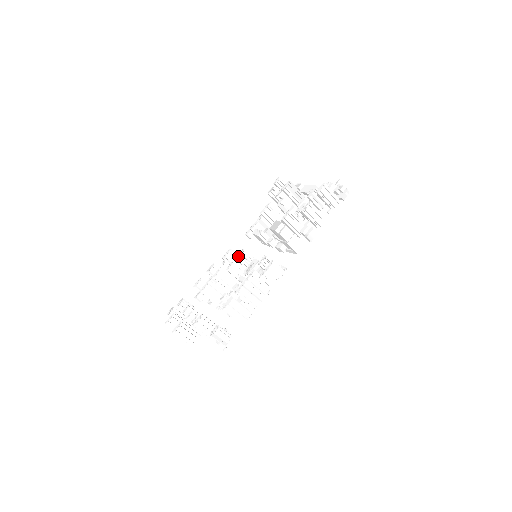
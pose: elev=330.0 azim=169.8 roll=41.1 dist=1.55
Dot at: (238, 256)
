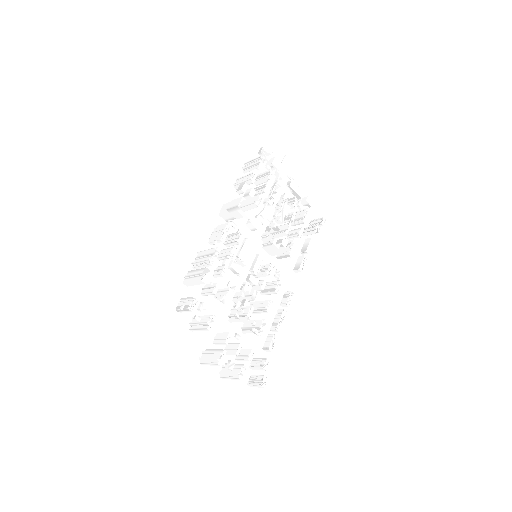
Dot at: occluded
